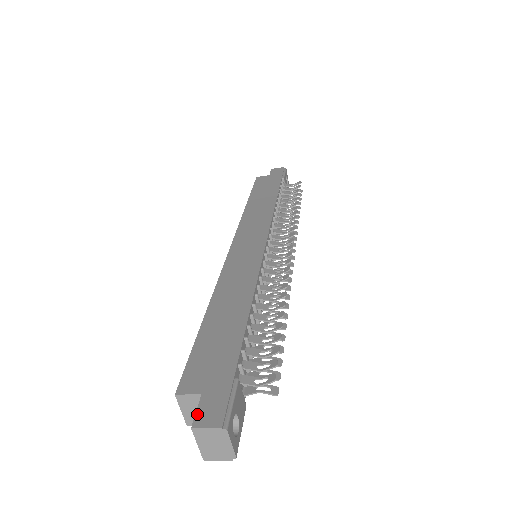
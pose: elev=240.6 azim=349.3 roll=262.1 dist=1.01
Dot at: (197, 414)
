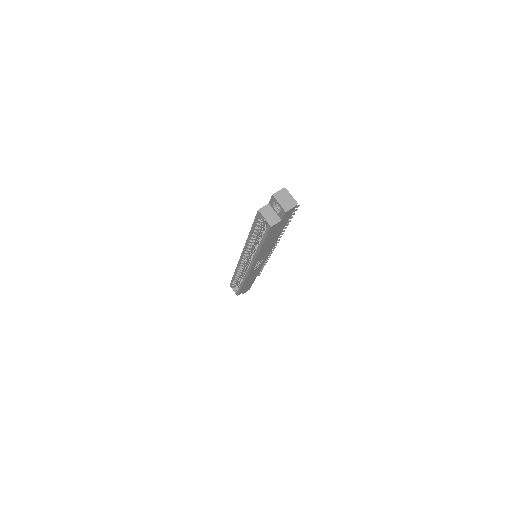
Dot at: (271, 197)
